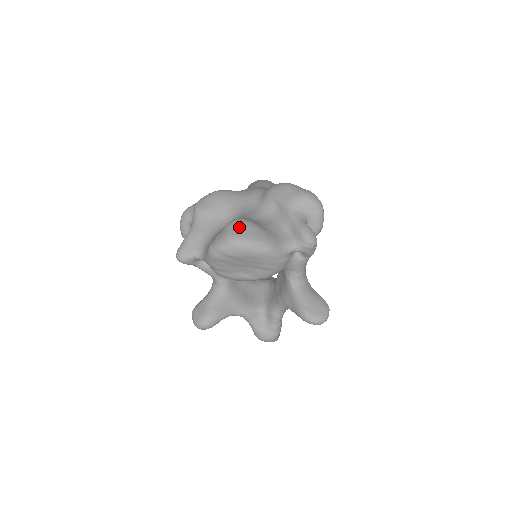
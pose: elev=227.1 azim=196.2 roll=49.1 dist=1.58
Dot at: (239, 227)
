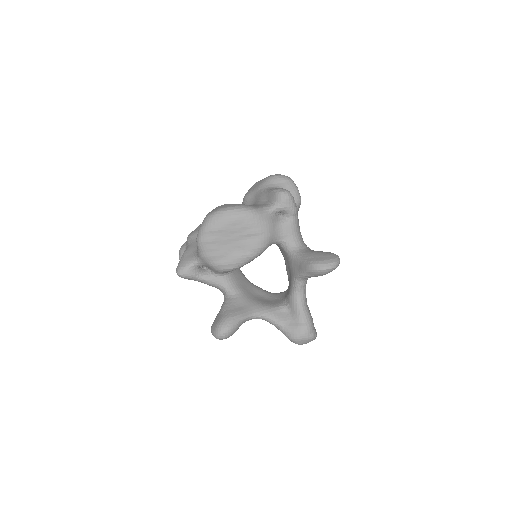
Dot at: (215, 208)
